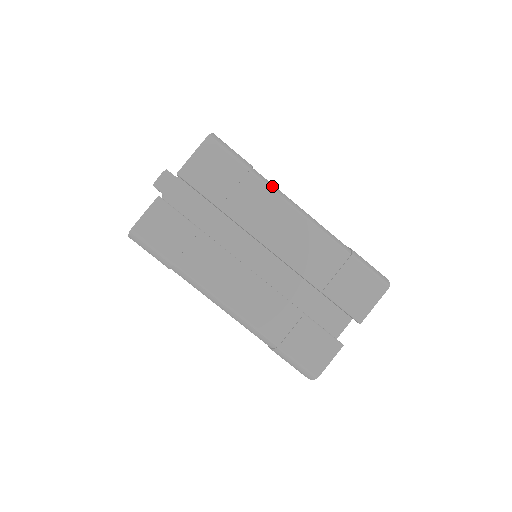
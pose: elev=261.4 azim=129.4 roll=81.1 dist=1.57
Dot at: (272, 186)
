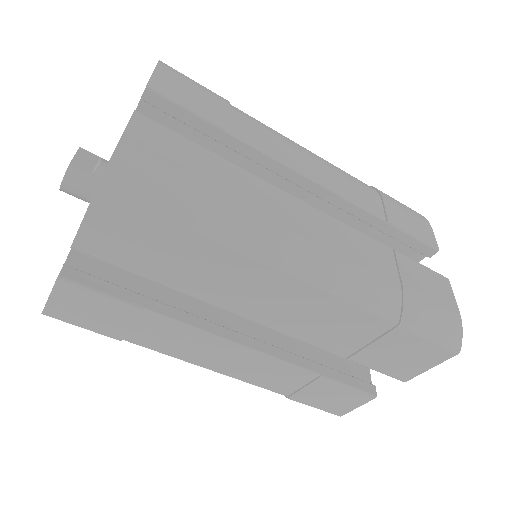
Dot at: (251, 243)
